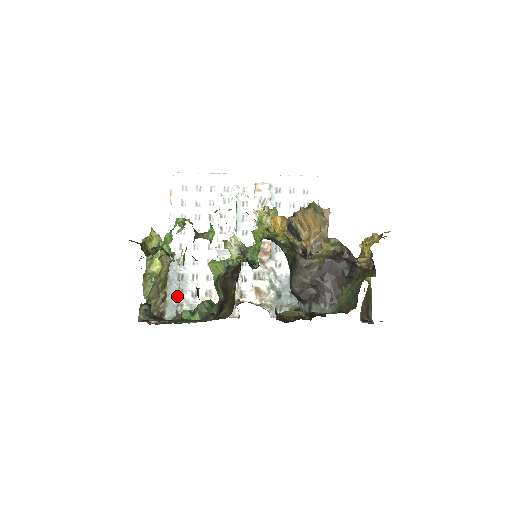
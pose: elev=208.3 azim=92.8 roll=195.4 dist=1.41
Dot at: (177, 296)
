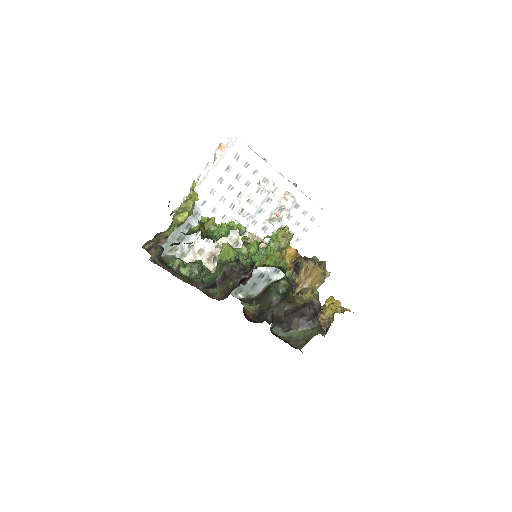
Dot at: (177, 240)
